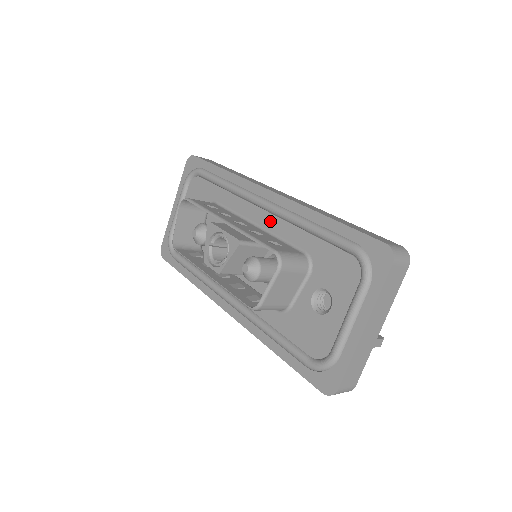
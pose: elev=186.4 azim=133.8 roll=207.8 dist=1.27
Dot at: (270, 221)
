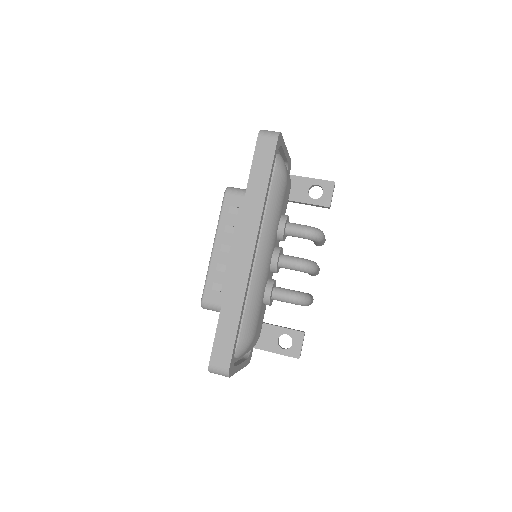
Dot at: occluded
